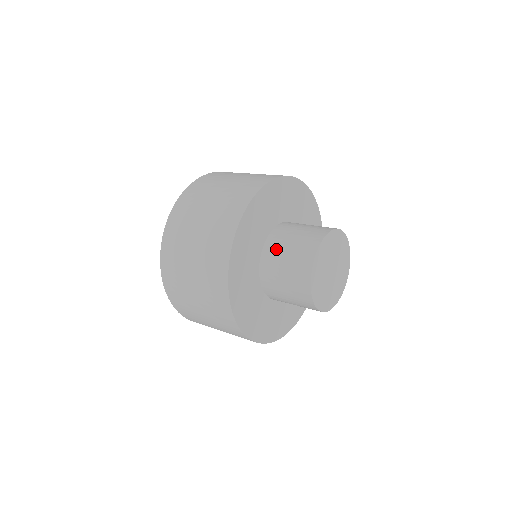
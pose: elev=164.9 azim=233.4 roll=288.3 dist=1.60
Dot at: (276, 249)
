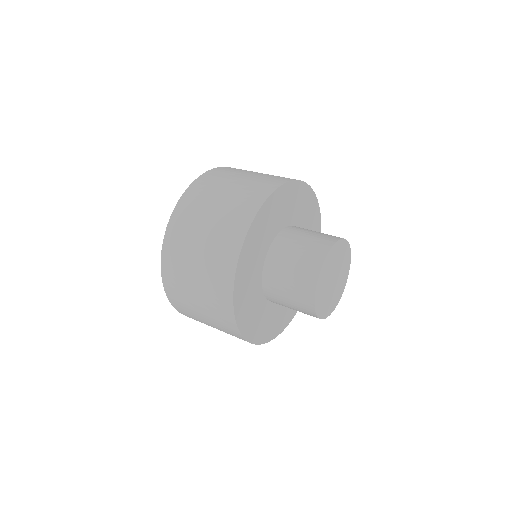
Dot at: (295, 233)
